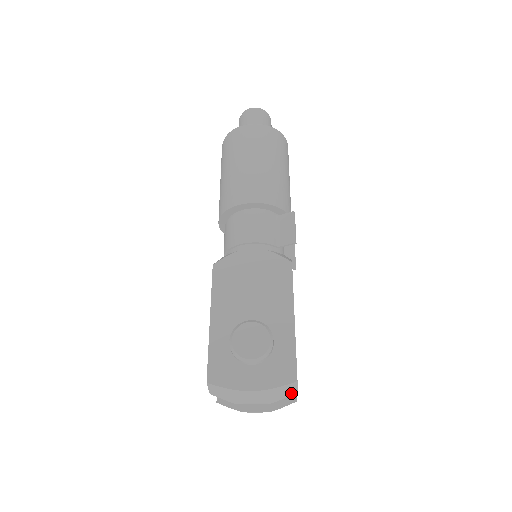
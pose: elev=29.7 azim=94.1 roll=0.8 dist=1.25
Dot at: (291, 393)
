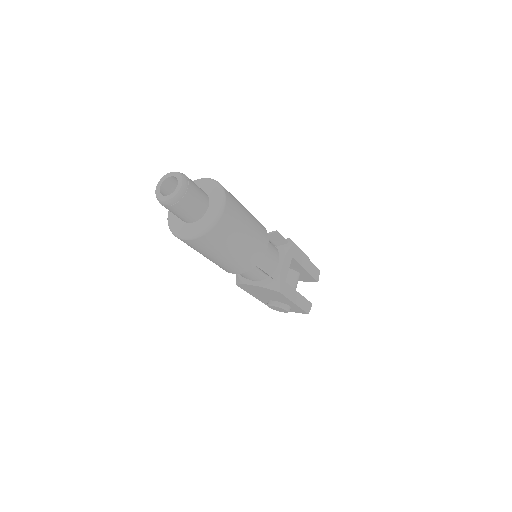
Dot at: occluded
